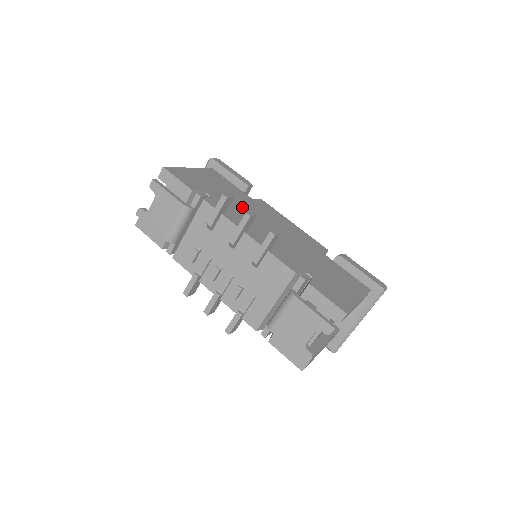
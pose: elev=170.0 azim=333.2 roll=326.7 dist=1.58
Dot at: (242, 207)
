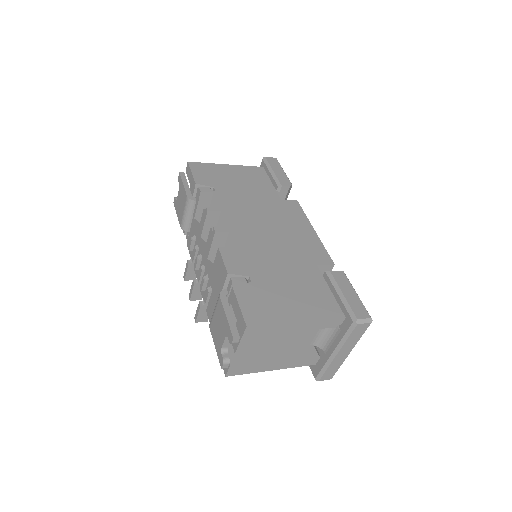
Dot at: (248, 205)
